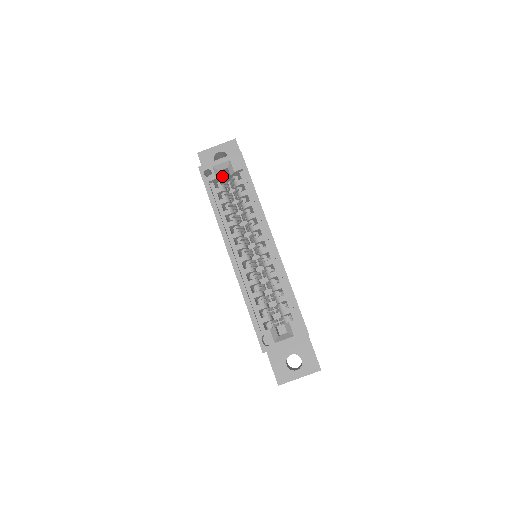
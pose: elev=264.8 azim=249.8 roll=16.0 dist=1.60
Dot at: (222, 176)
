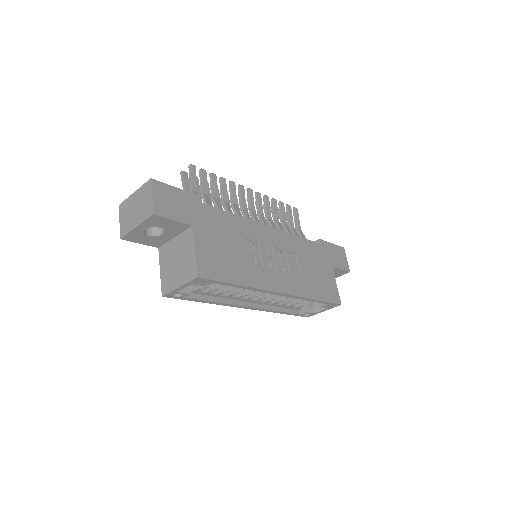
Dot at: occluded
